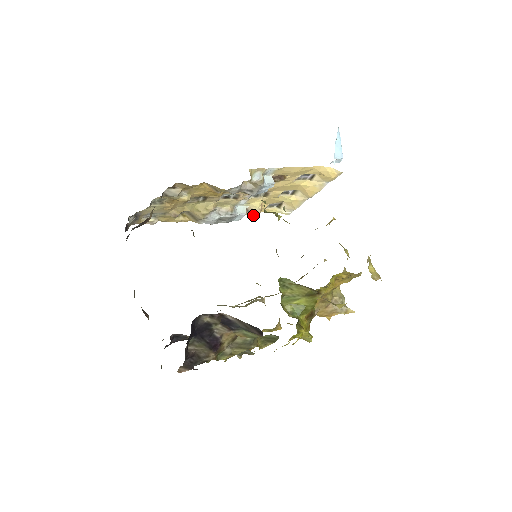
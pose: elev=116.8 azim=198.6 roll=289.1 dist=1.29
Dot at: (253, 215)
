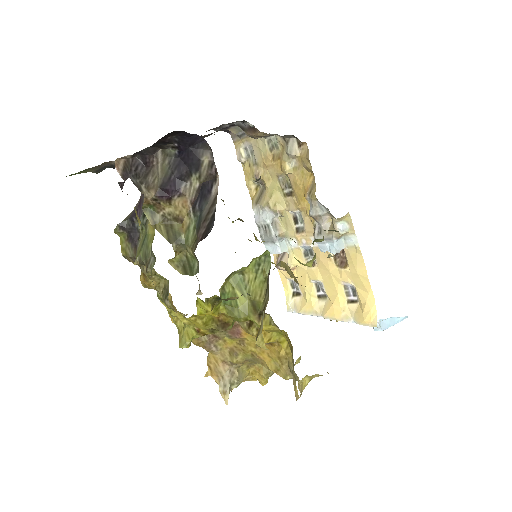
Dot at: (279, 266)
